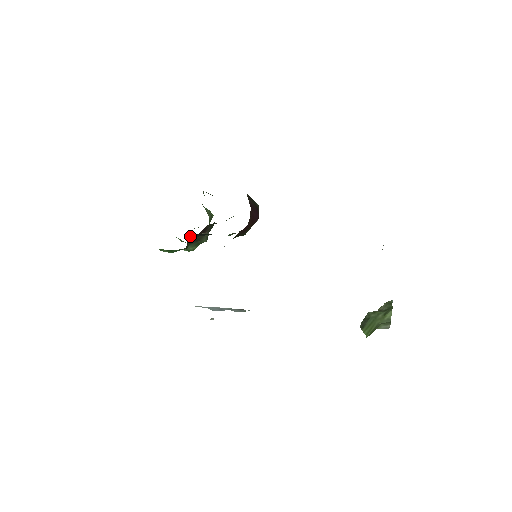
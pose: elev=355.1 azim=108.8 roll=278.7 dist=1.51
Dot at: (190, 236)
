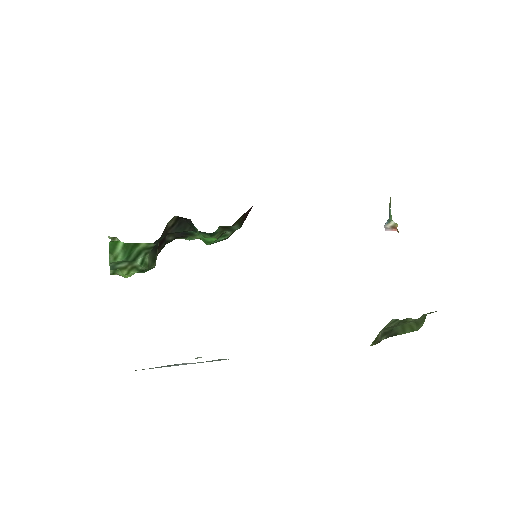
Dot at: (171, 219)
